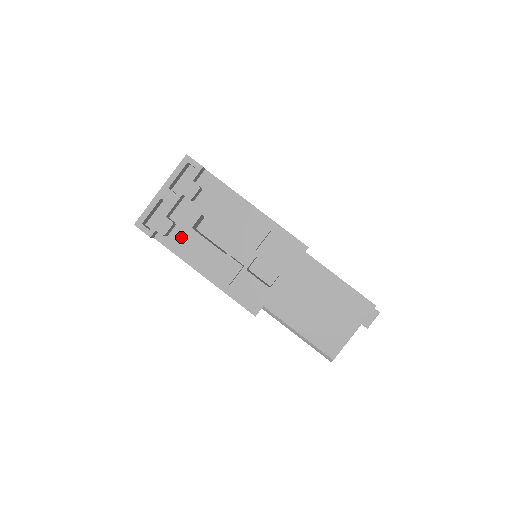
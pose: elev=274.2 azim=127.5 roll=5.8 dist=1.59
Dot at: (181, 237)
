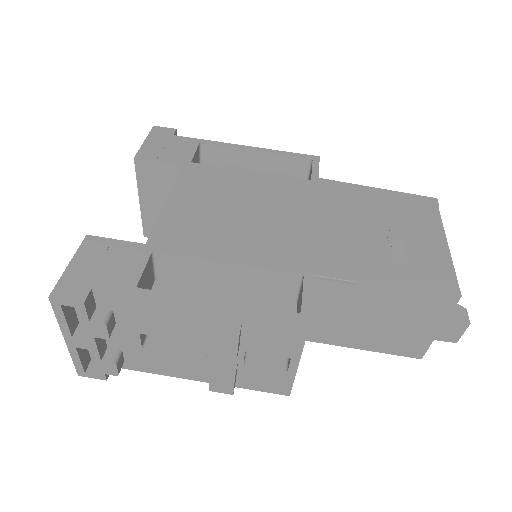
Dot at: (140, 359)
